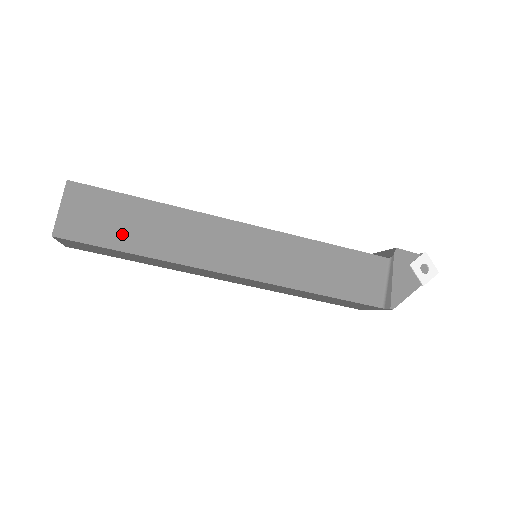
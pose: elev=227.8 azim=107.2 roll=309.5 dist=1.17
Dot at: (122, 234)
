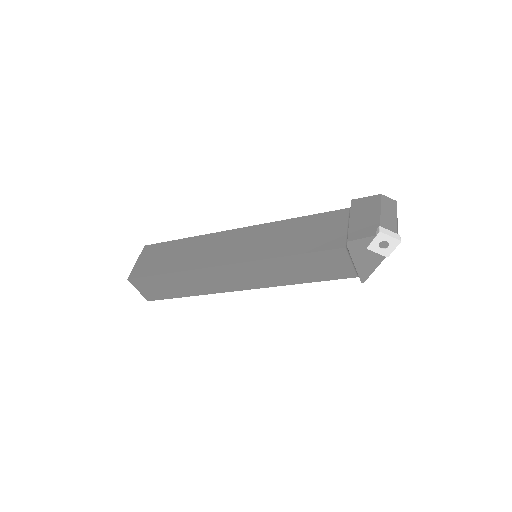
Dot at: (173, 291)
